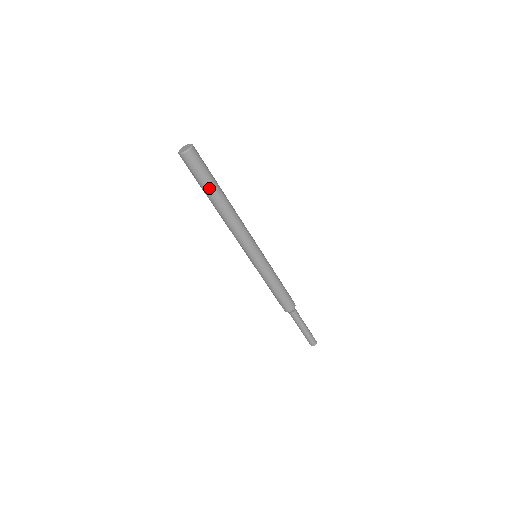
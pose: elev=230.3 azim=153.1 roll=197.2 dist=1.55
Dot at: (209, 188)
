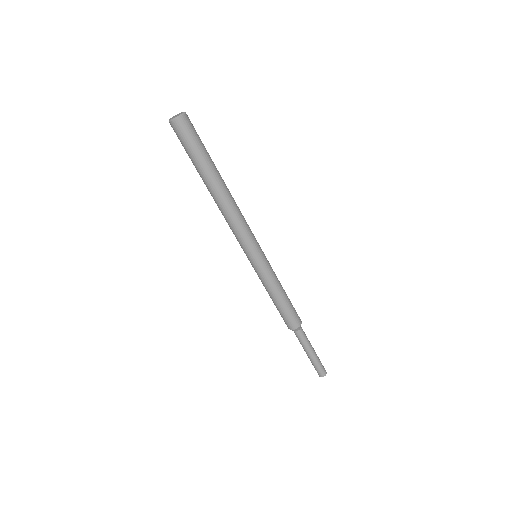
Dot at: (209, 160)
